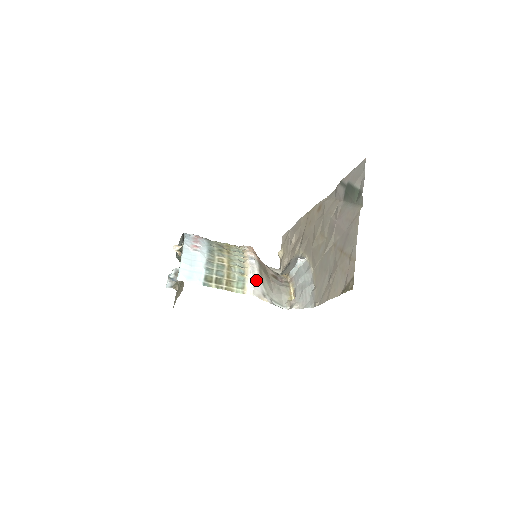
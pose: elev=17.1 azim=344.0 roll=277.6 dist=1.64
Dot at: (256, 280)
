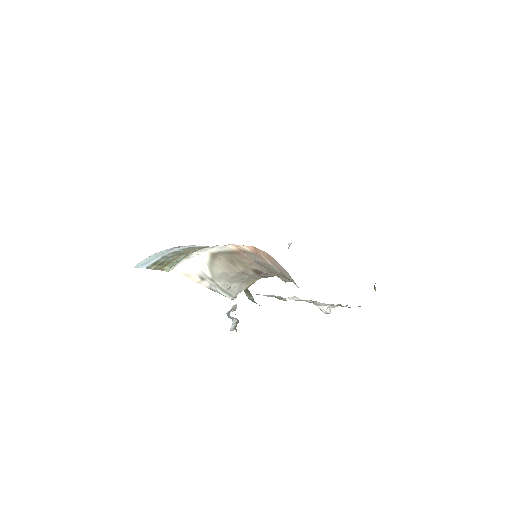
Dot at: (195, 259)
